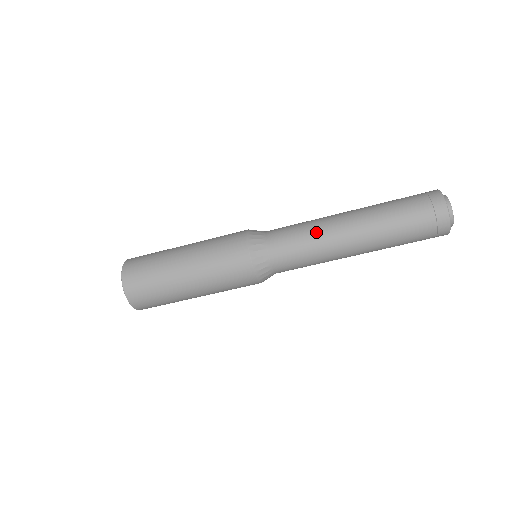
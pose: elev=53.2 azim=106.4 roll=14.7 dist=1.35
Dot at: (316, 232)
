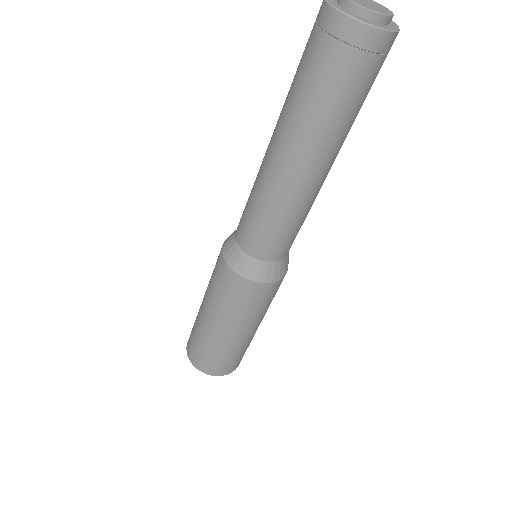
Dot at: (265, 200)
